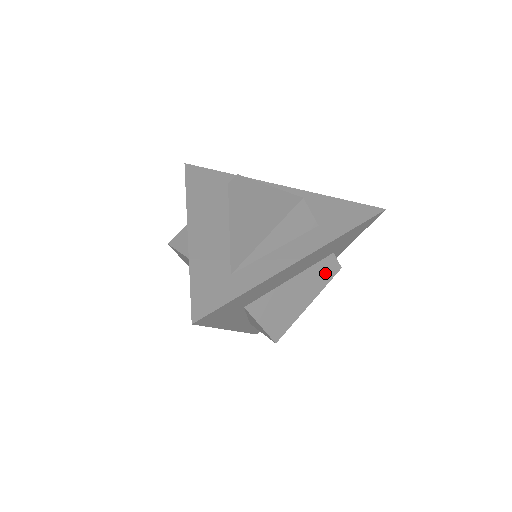
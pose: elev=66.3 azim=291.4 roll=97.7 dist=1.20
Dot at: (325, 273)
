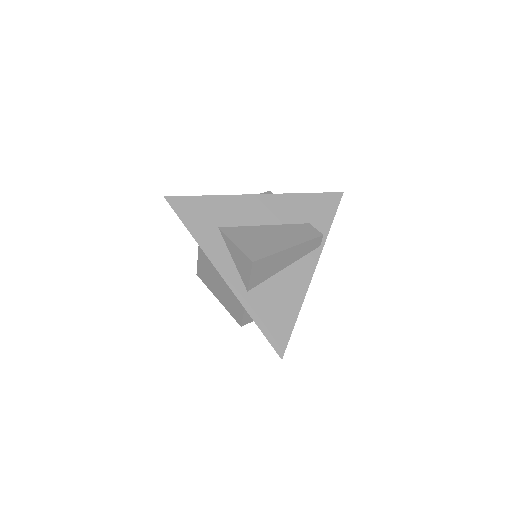
Dot at: (304, 233)
